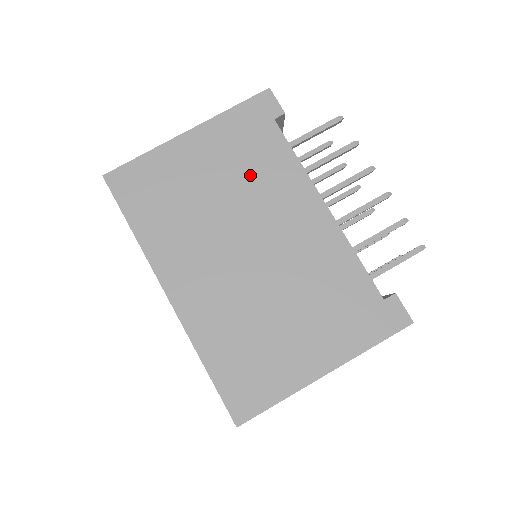
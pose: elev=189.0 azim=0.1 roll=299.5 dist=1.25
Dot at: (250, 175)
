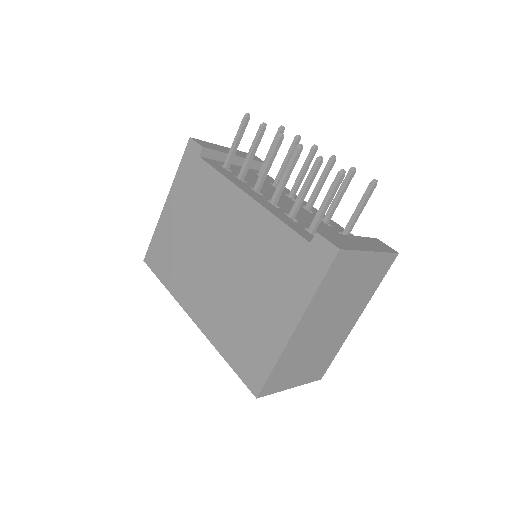
Dot at: (201, 206)
